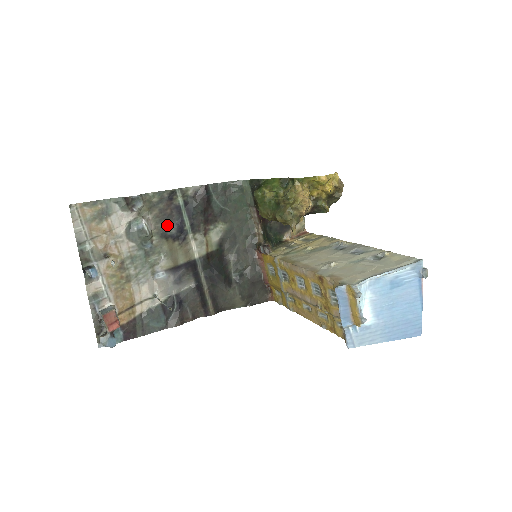
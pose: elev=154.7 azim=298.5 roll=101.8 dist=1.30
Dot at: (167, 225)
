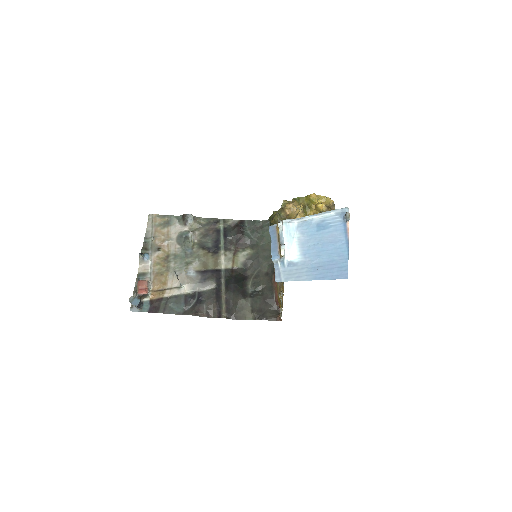
Dot at: (207, 241)
